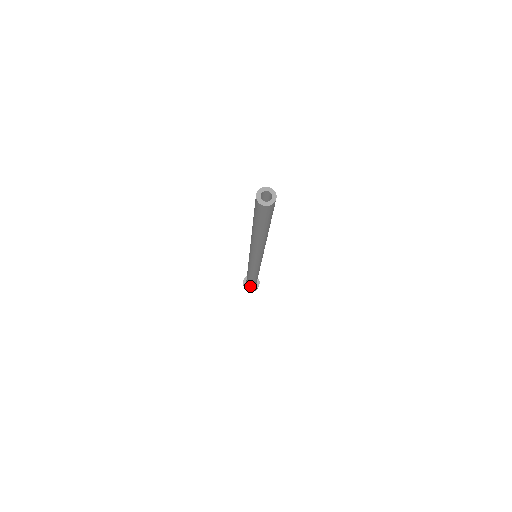
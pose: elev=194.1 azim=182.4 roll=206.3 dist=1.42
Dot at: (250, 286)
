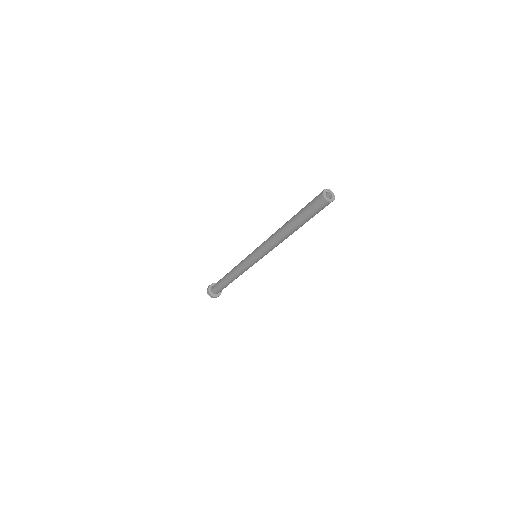
Dot at: (217, 292)
